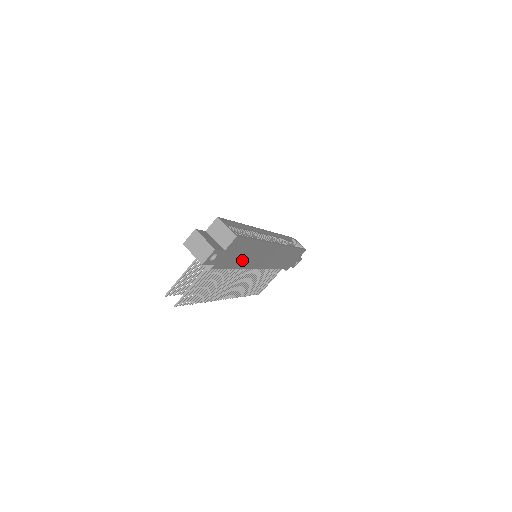
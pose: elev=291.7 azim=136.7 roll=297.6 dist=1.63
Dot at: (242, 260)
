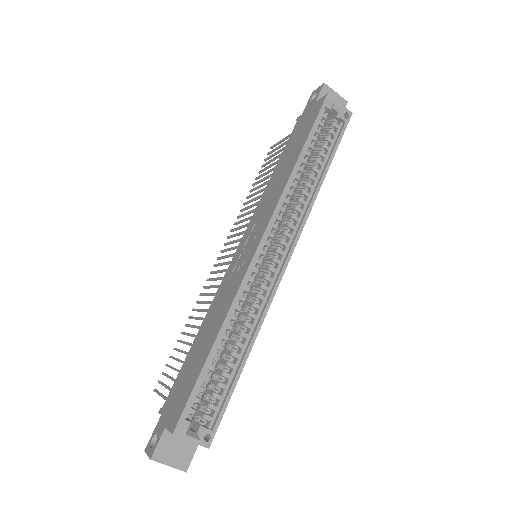
Dot at: occluded
